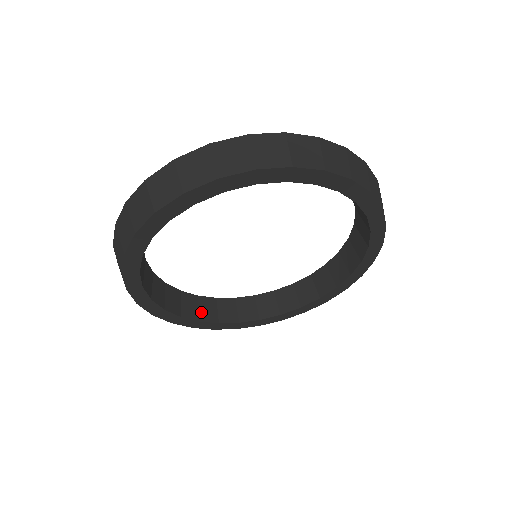
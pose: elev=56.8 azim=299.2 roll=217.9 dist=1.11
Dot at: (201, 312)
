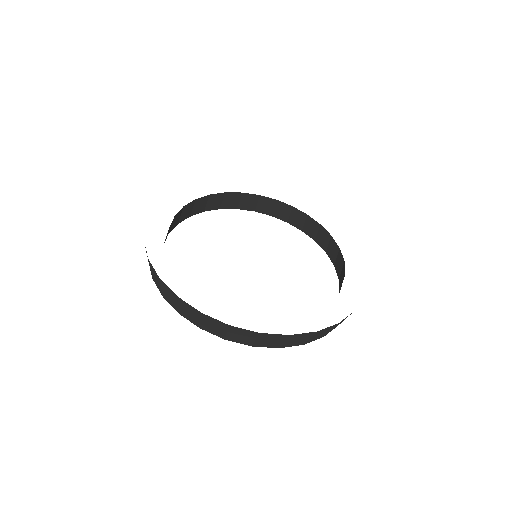
Dot at: (172, 226)
